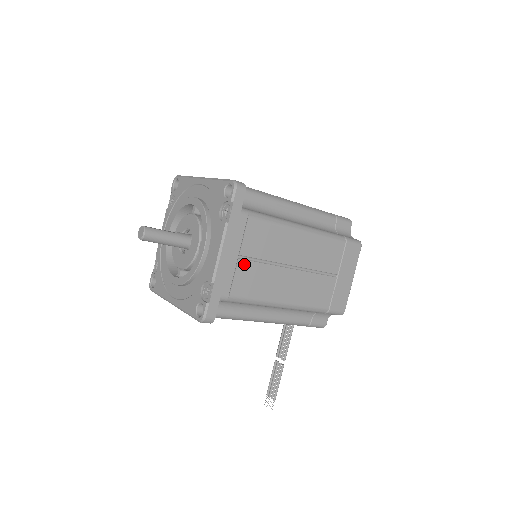
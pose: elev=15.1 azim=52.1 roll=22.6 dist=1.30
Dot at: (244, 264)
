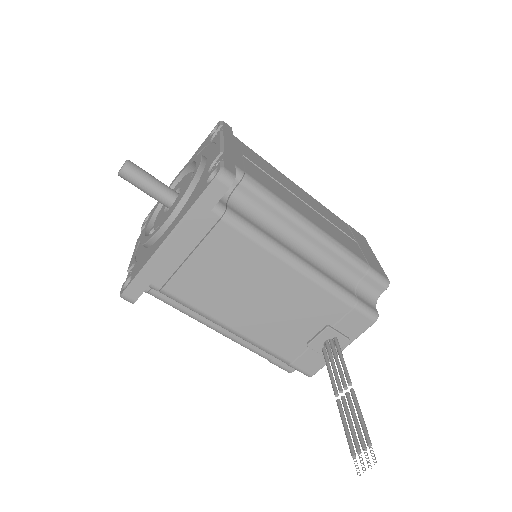
Dot at: (251, 164)
